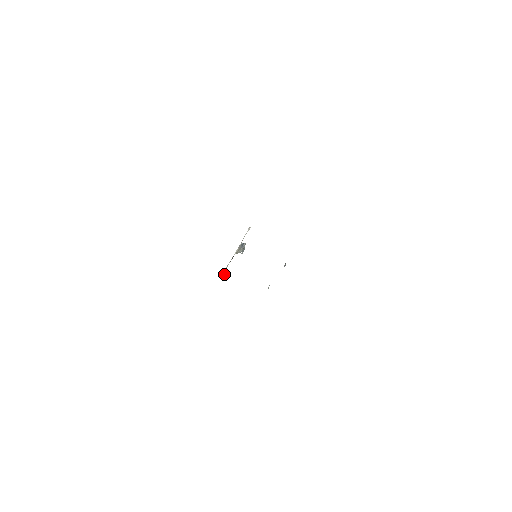
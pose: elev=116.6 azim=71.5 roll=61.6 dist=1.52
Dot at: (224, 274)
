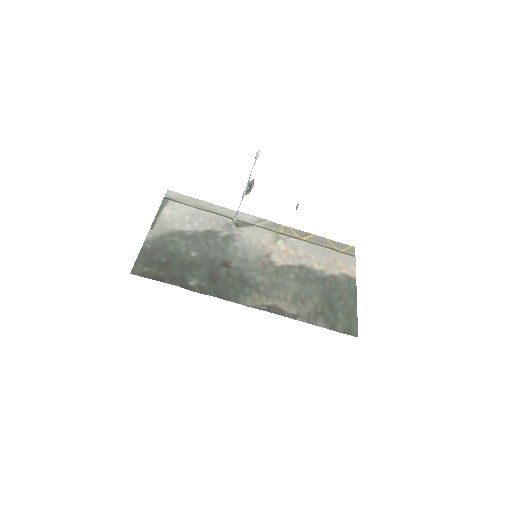
Dot at: (235, 224)
